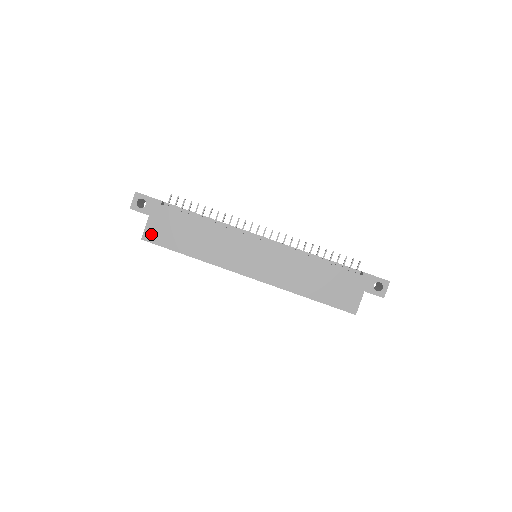
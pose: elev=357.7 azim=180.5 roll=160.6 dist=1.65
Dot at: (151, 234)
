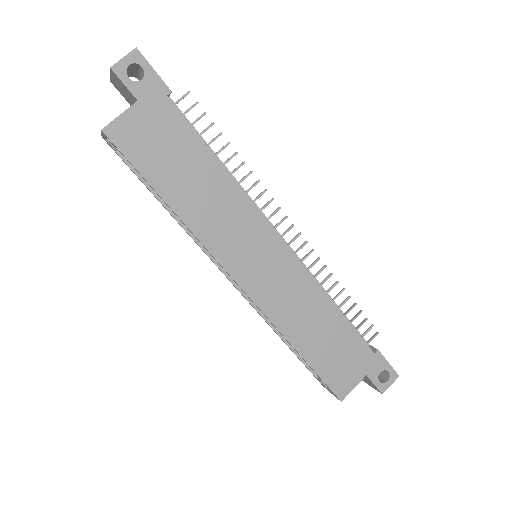
Dot at: (124, 132)
